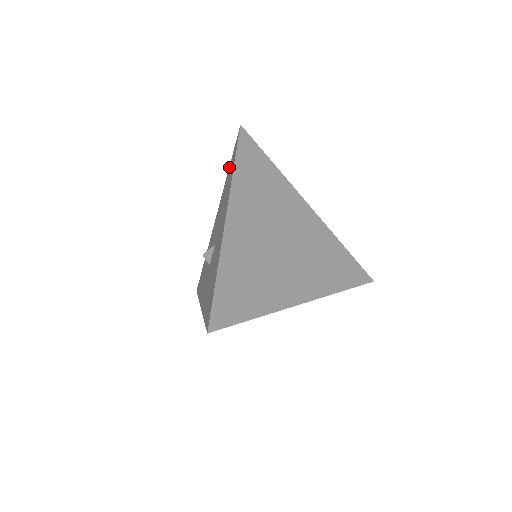
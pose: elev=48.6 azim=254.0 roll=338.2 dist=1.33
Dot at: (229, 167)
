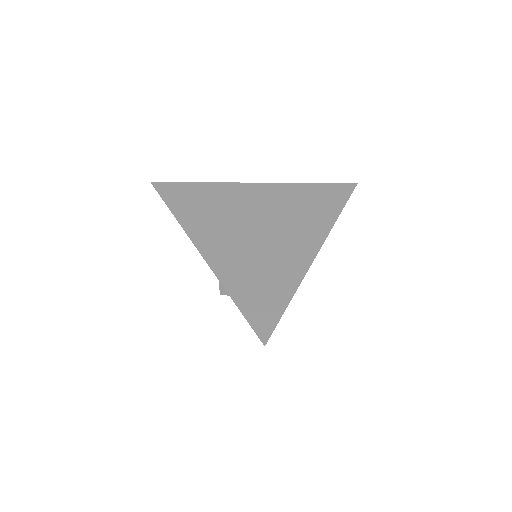
Dot at: occluded
